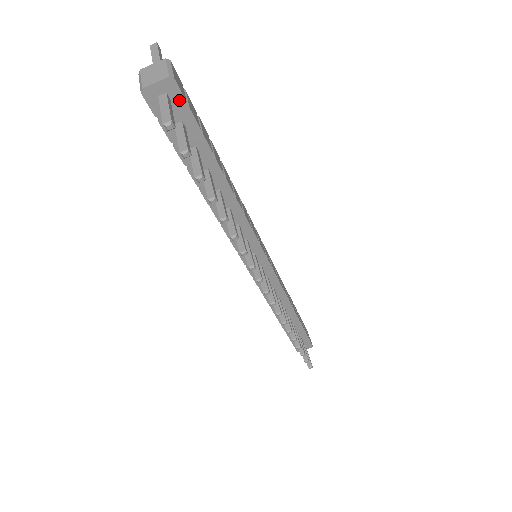
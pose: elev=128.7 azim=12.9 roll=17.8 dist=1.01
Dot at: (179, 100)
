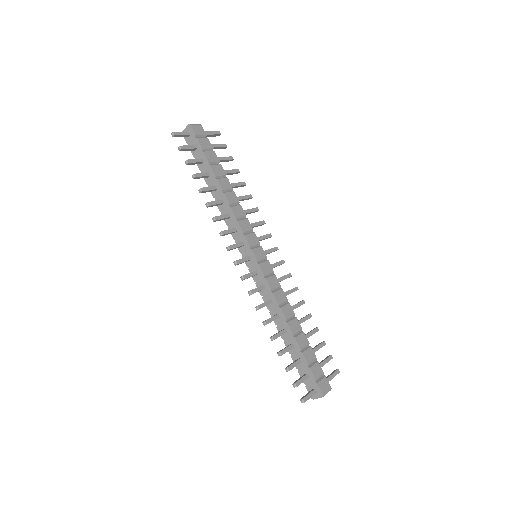
Dot at: (193, 135)
